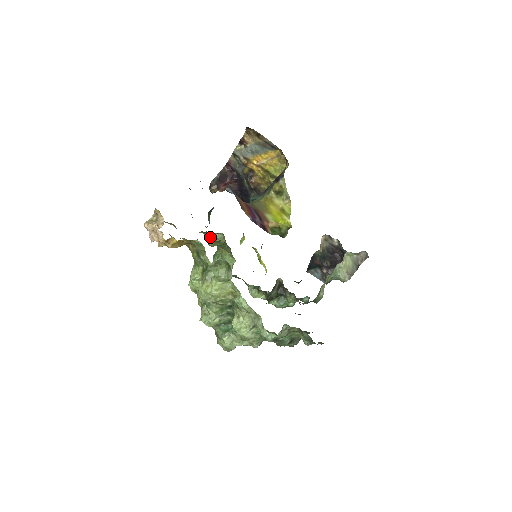
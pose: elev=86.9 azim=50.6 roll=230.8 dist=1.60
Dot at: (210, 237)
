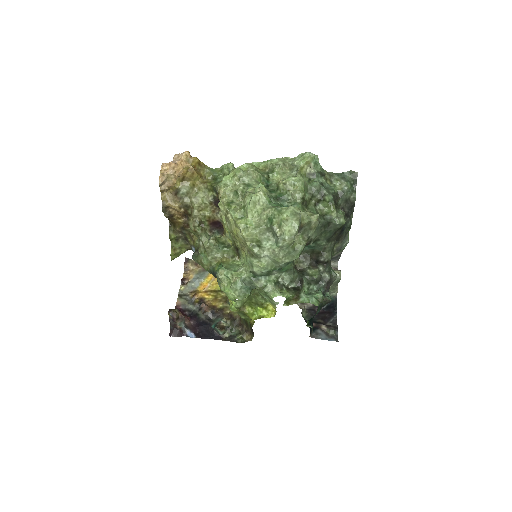
Dot at: (208, 237)
